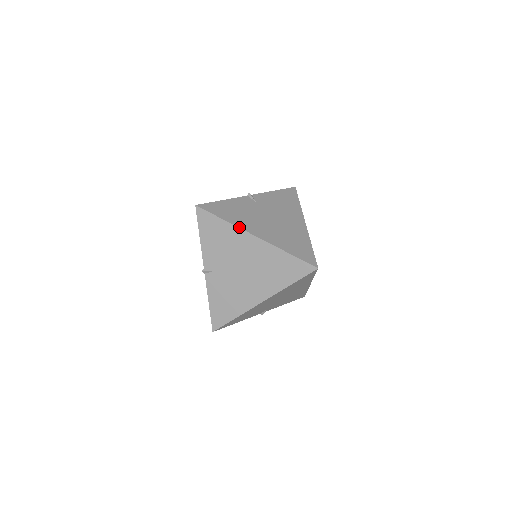
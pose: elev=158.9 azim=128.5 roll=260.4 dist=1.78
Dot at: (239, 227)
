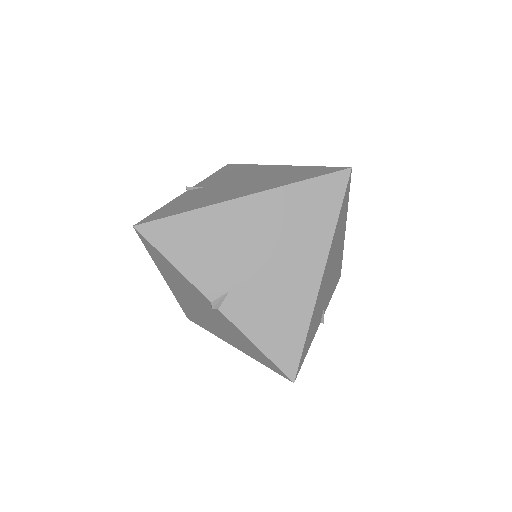
Dot at: (213, 204)
